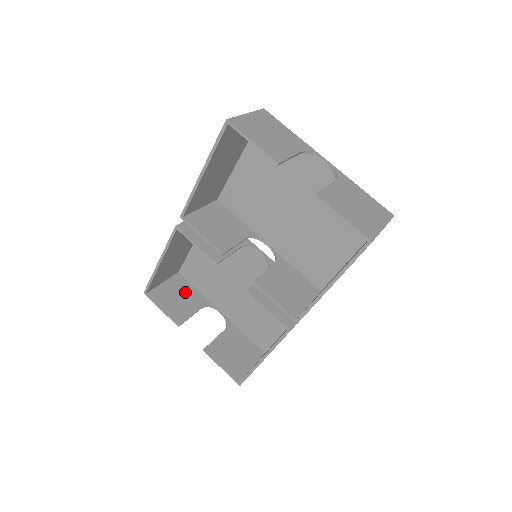
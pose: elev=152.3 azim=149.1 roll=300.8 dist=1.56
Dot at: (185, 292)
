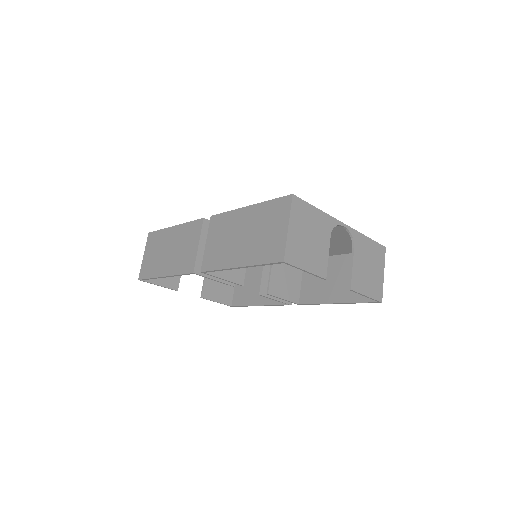
Dot at: occluded
